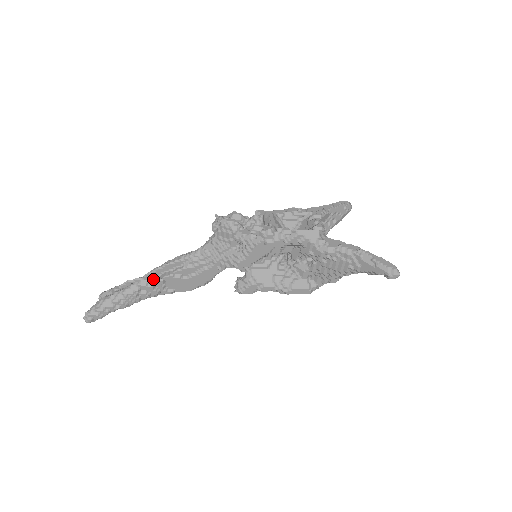
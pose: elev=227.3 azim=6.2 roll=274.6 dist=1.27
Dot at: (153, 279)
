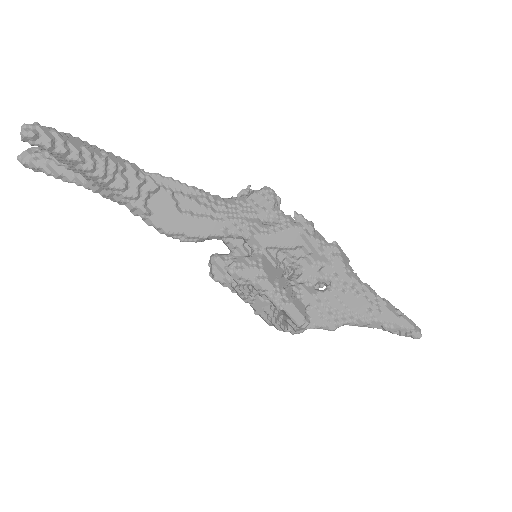
Dot at: occluded
